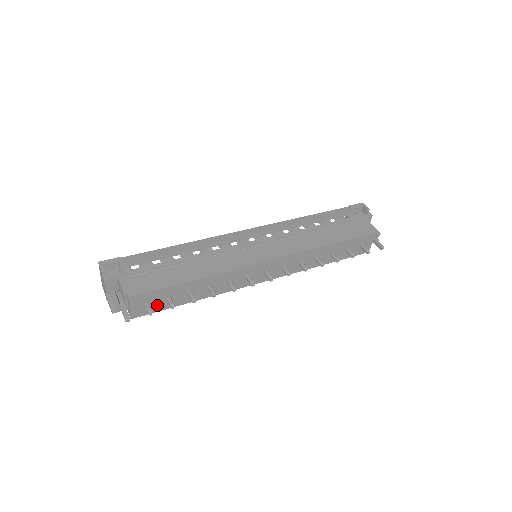
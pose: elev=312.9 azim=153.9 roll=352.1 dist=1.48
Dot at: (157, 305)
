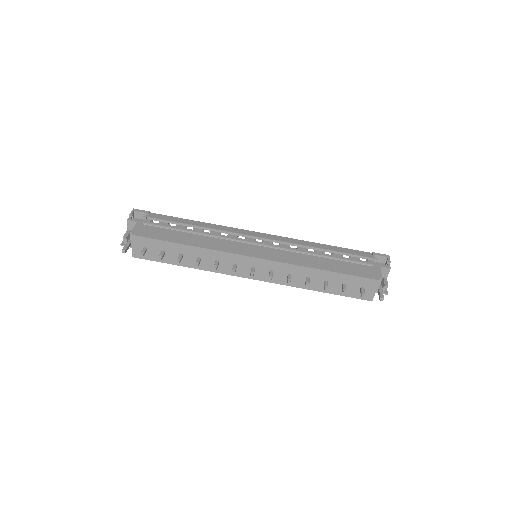
Dot at: (154, 254)
